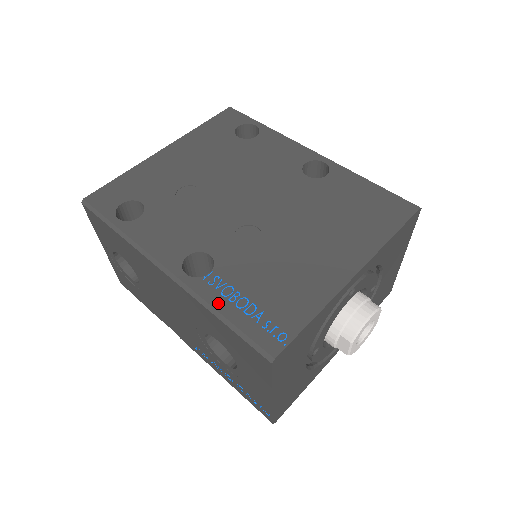
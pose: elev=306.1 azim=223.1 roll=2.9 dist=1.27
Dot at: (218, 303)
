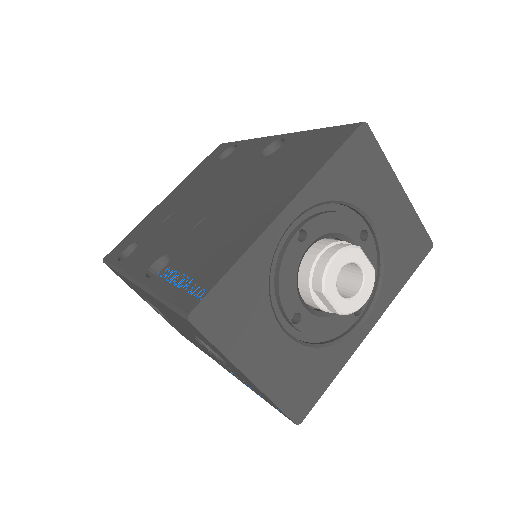
Dot at: (161, 288)
